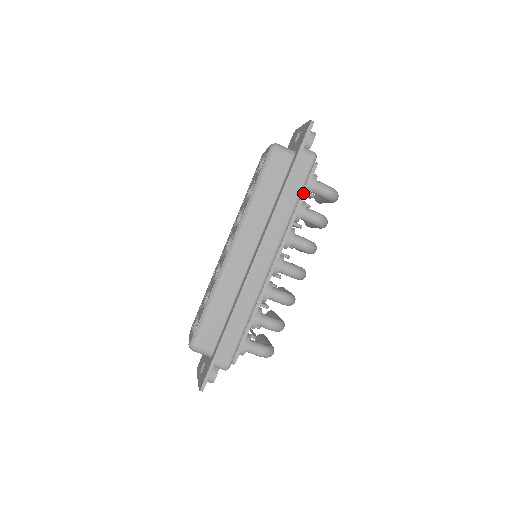
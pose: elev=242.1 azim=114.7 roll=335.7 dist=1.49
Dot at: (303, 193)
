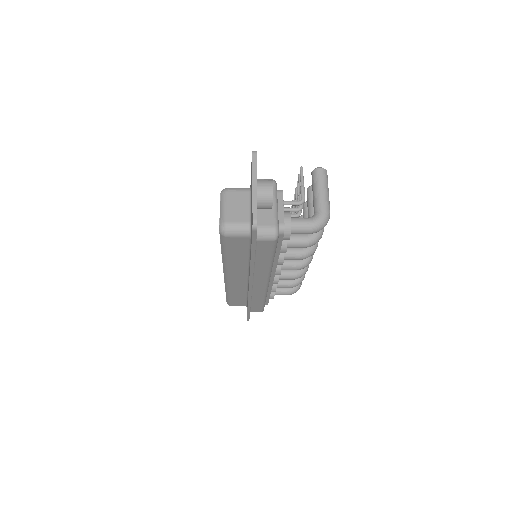
Dot at: (277, 248)
